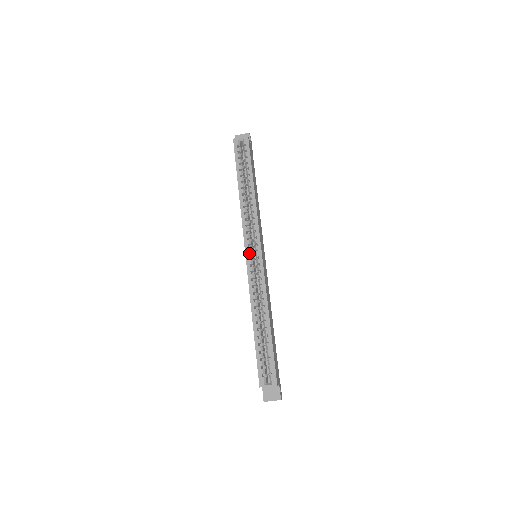
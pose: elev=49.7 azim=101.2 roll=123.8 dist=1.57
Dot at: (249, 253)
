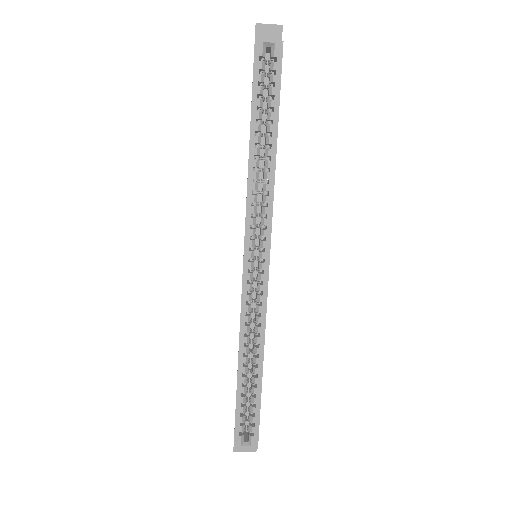
Dot at: occluded
